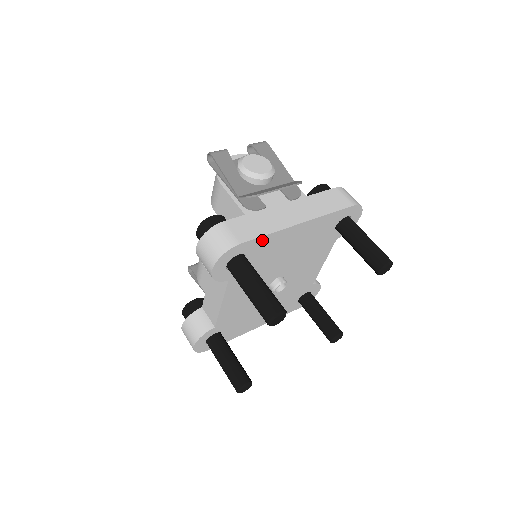
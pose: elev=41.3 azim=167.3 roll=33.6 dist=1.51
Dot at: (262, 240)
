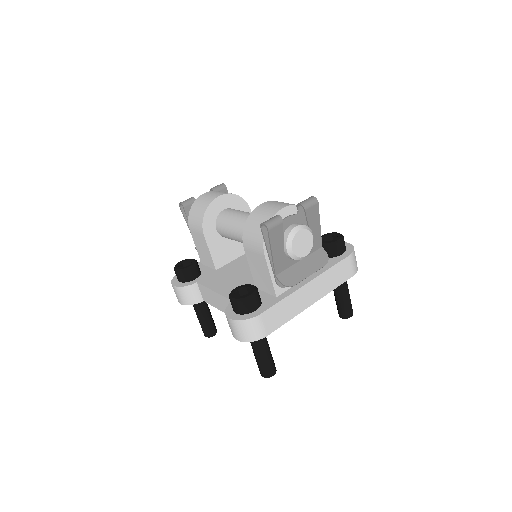
Dot at: occluded
